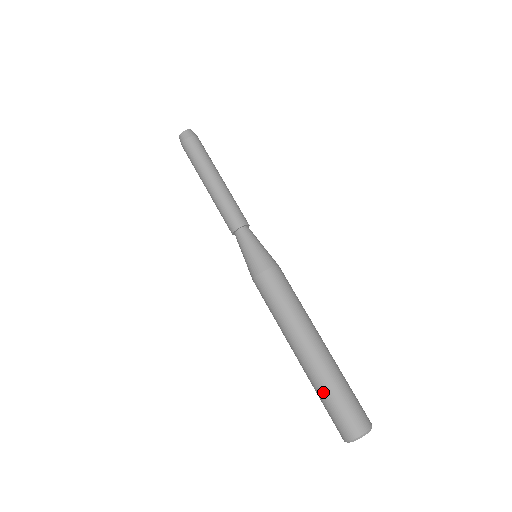
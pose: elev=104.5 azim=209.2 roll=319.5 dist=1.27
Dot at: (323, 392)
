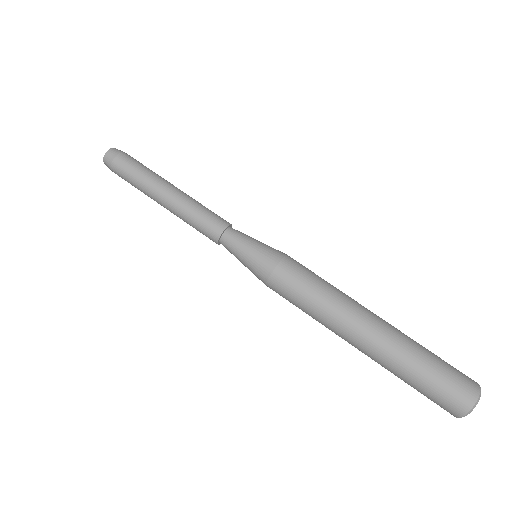
Dot at: (401, 379)
